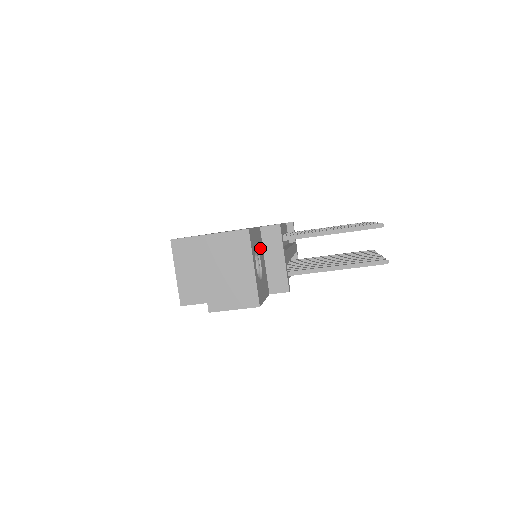
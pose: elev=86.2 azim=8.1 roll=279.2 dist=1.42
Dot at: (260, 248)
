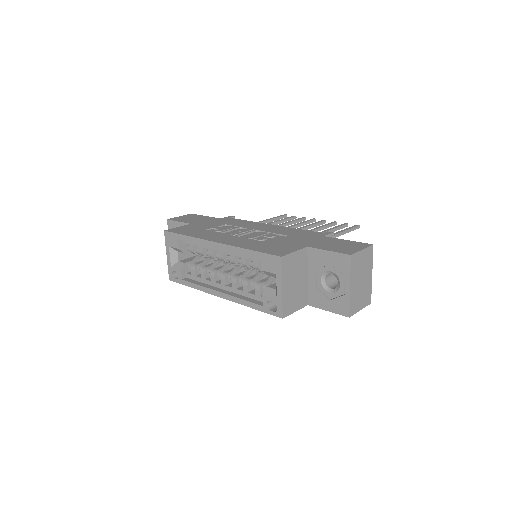
Dot at: occluded
